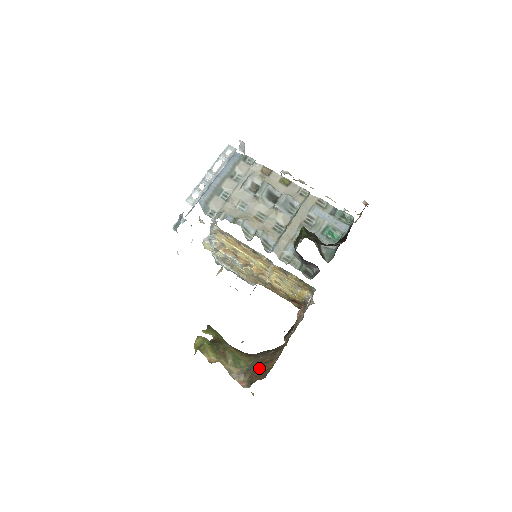
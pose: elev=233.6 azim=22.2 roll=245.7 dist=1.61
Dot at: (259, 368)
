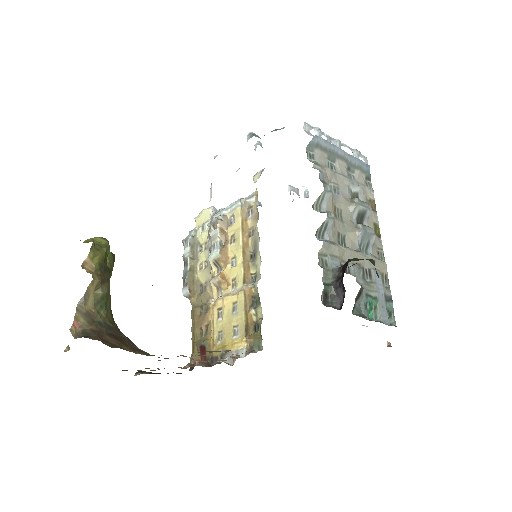
Dot at: (113, 337)
